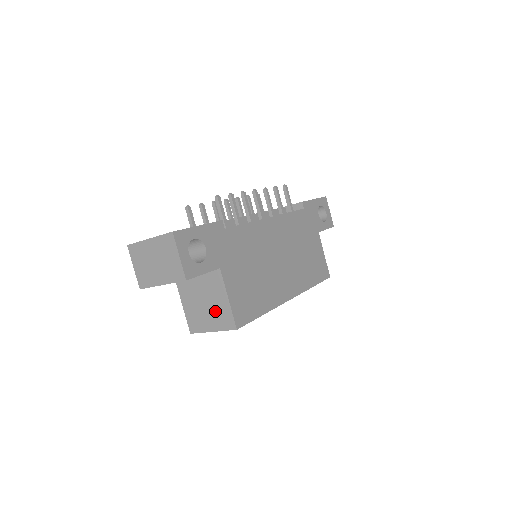
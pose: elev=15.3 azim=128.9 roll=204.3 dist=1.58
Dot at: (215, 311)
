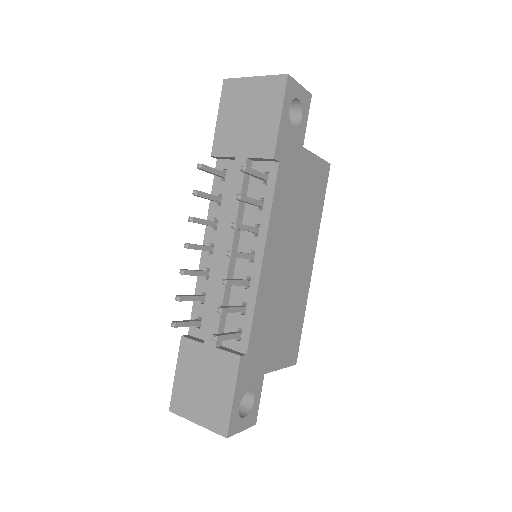
Dot at: occluded
